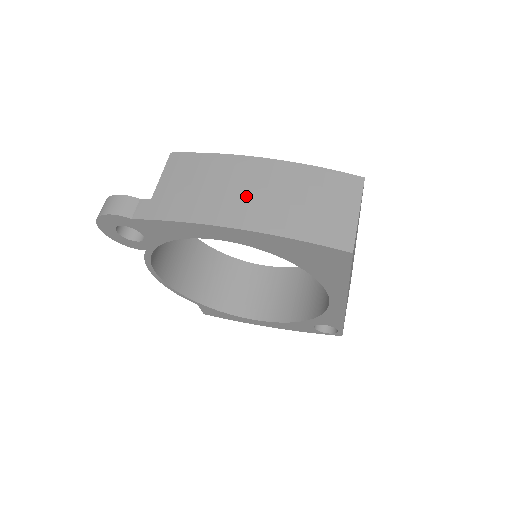
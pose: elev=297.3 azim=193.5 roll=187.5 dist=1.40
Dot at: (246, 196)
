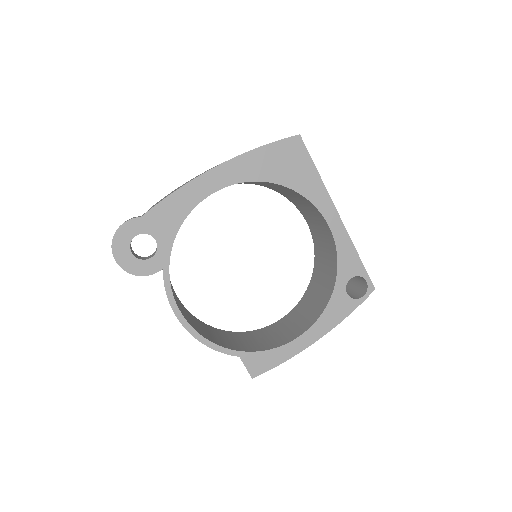
Dot at: occluded
